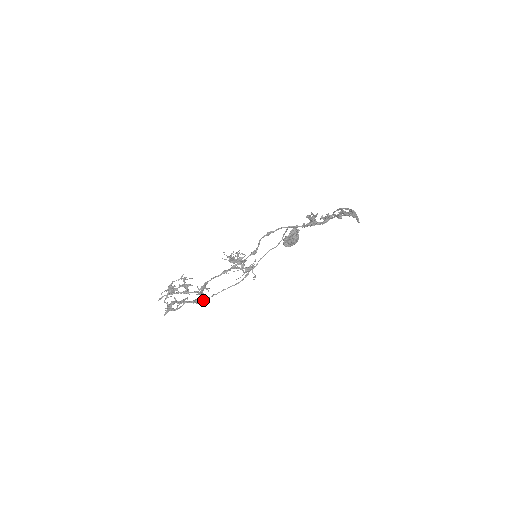
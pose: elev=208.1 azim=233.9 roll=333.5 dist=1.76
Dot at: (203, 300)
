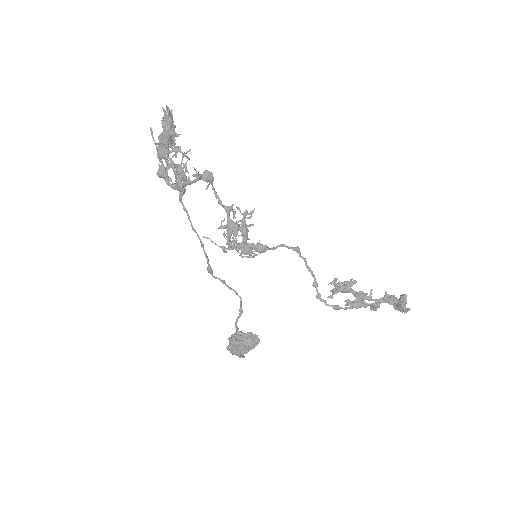
Dot at: (183, 186)
